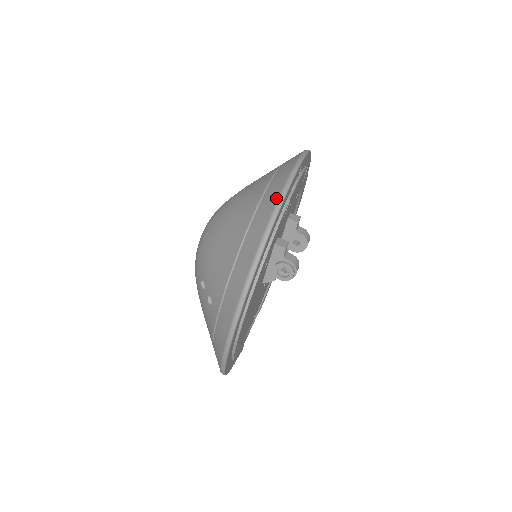
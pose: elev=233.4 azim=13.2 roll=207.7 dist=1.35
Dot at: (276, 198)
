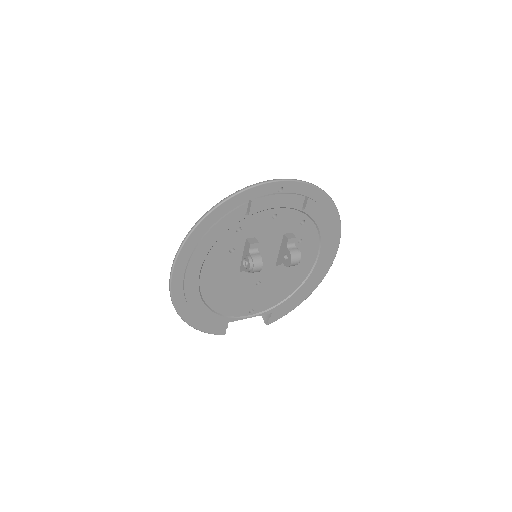
Dot at: (233, 193)
